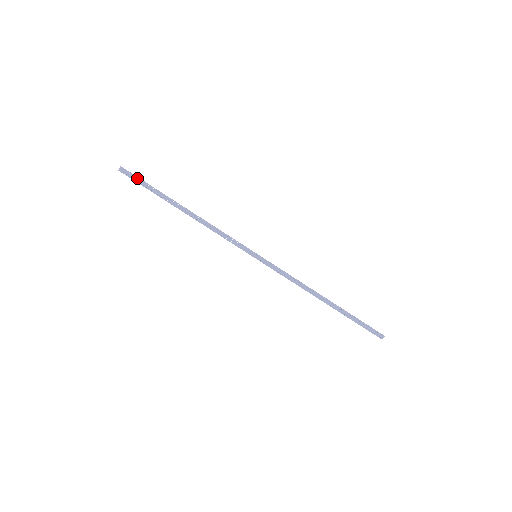
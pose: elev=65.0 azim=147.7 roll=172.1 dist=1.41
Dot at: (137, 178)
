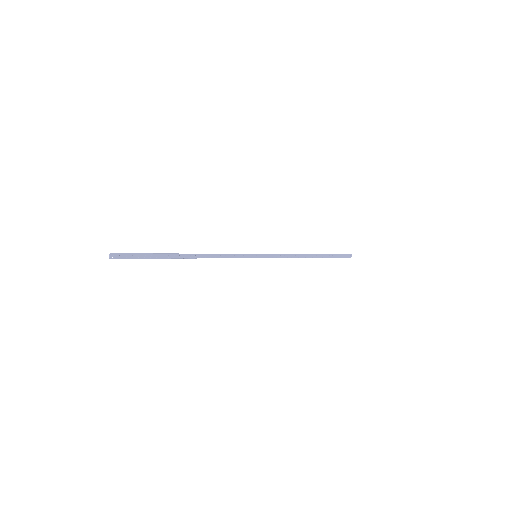
Dot at: (131, 255)
